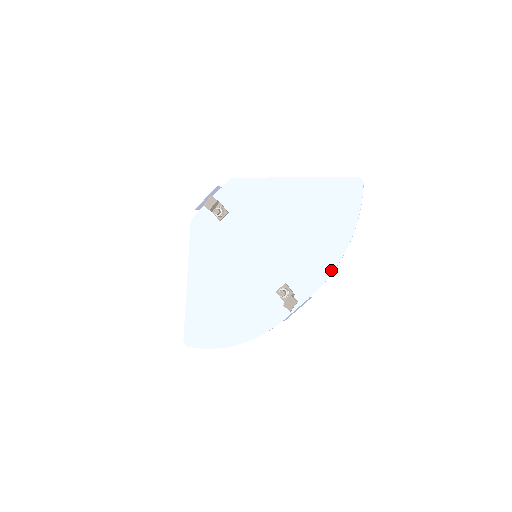
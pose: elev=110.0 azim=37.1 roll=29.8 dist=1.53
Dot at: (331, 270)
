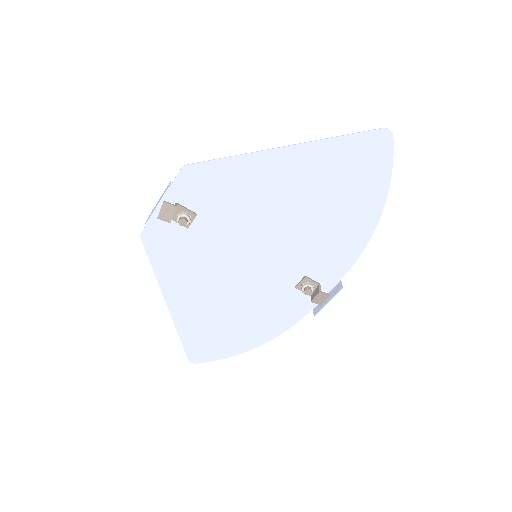
Dot at: (361, 248)
